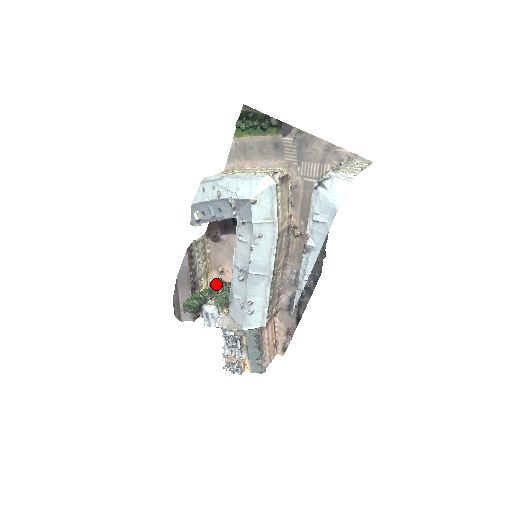
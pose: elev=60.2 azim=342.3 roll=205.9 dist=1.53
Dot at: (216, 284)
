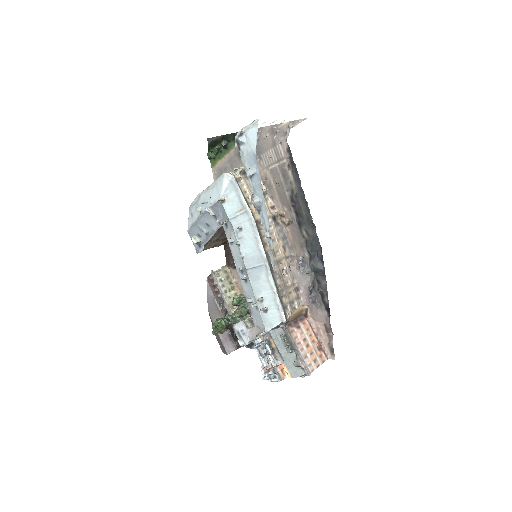
Dot at: (236, 300)
